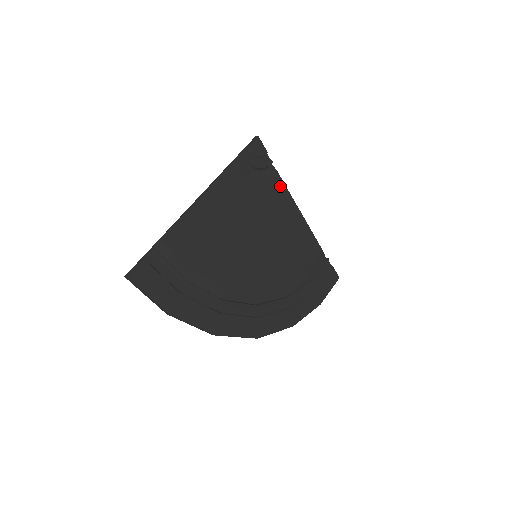
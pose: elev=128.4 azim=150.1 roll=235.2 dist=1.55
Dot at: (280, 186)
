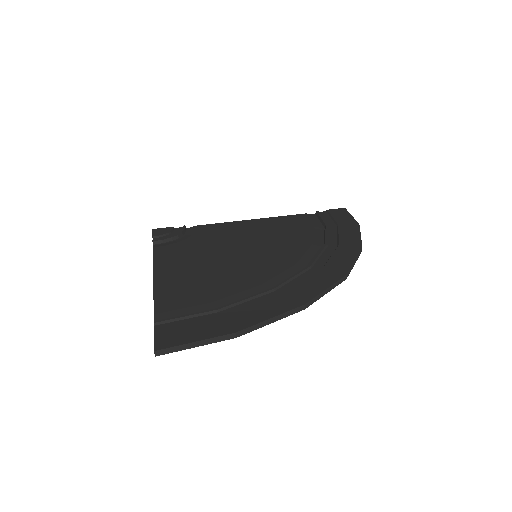
Dot at: (211, 227)
